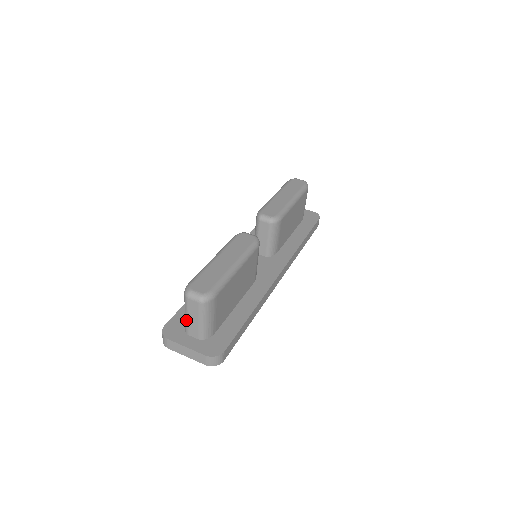
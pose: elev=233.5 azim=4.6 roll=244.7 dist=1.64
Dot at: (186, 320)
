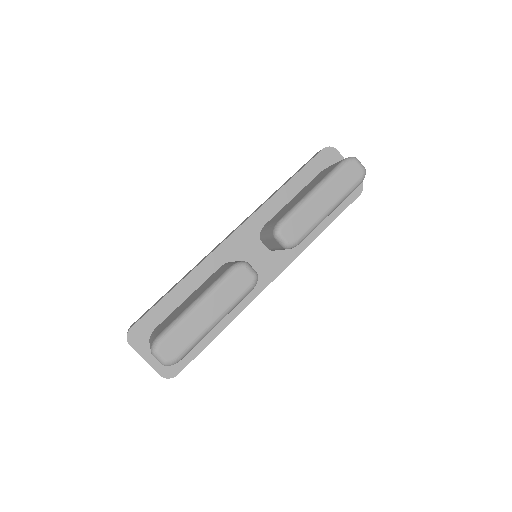
Dot at: occluded
